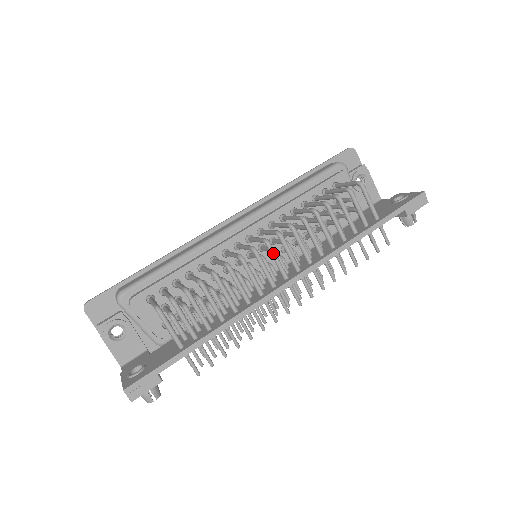
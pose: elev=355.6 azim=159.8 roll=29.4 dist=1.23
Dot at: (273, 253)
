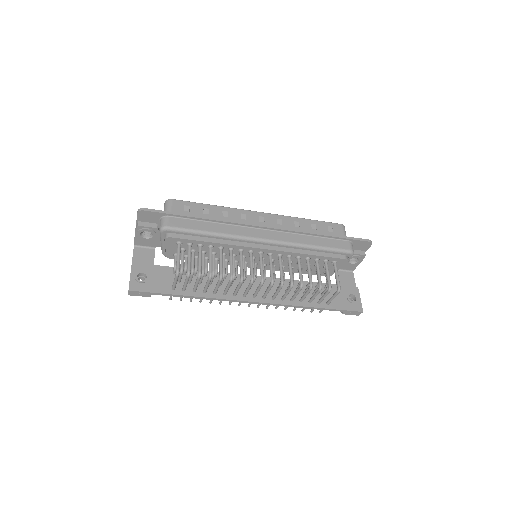
Dot at: (260, 288)
